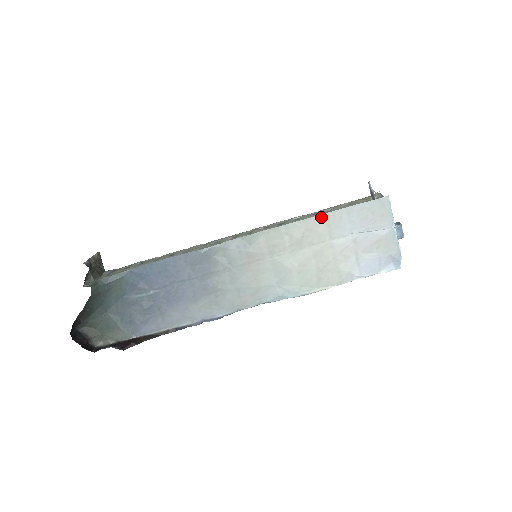
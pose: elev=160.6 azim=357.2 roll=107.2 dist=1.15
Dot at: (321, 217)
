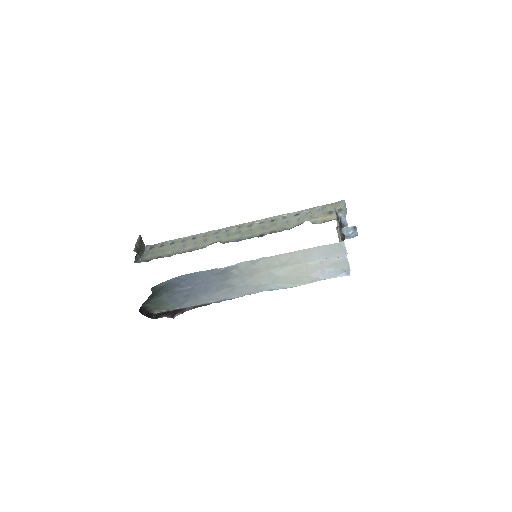
Dot at: (300, 251)
